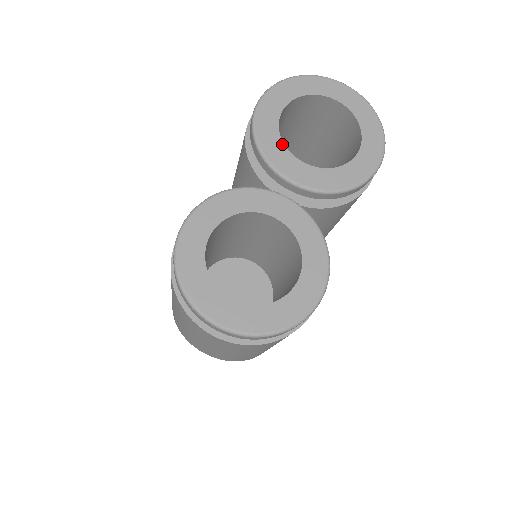
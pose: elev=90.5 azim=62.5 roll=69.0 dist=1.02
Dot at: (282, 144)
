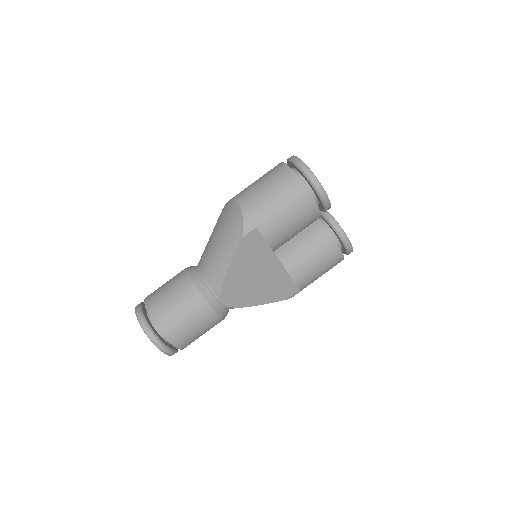
Dot at: occluded
